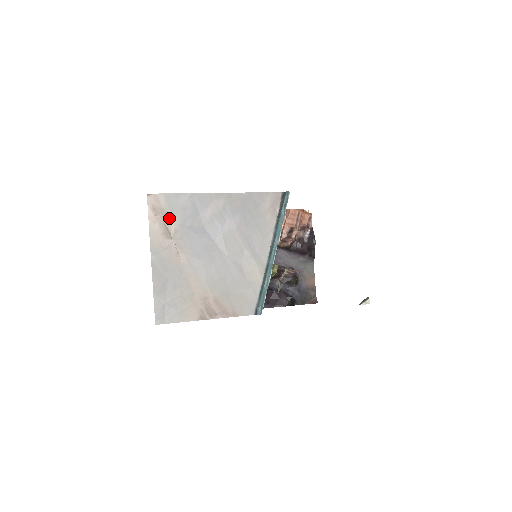
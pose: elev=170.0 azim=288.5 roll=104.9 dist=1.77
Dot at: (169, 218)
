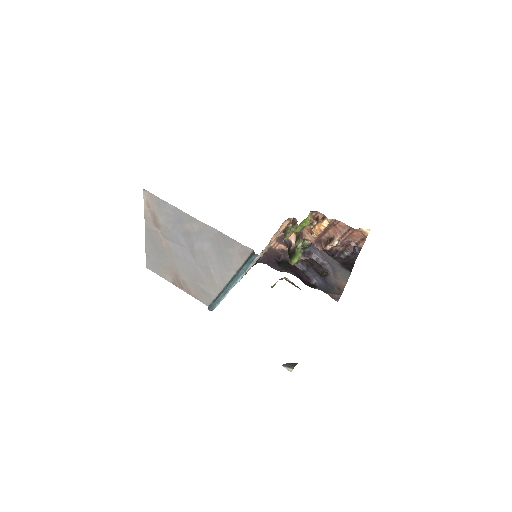
Dot at: (157, 214)
